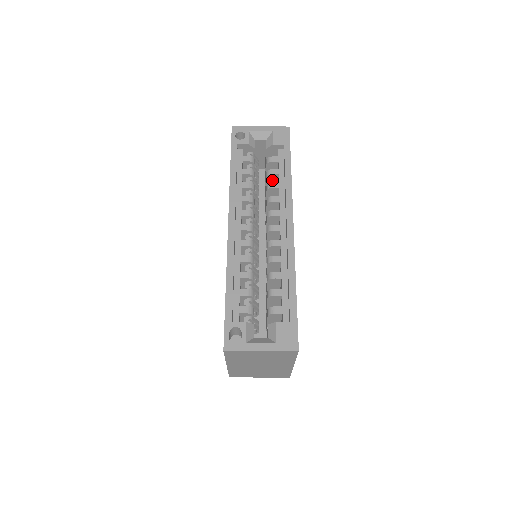
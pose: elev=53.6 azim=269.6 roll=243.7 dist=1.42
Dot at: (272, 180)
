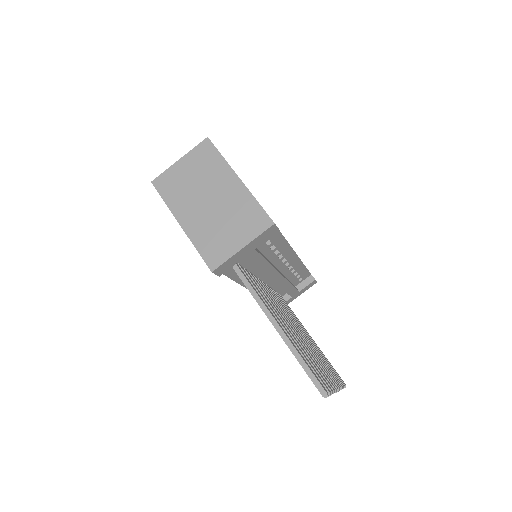
Dot at: occluded
